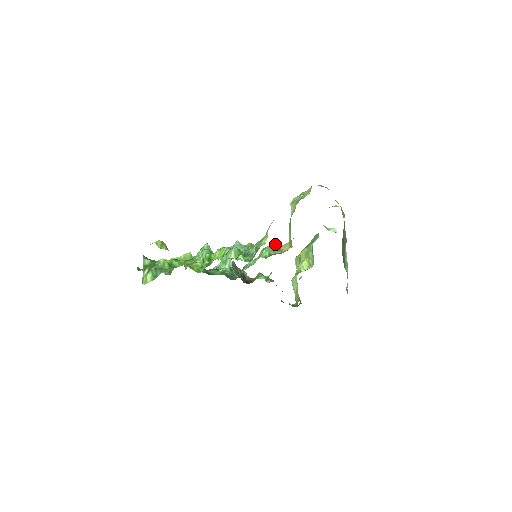
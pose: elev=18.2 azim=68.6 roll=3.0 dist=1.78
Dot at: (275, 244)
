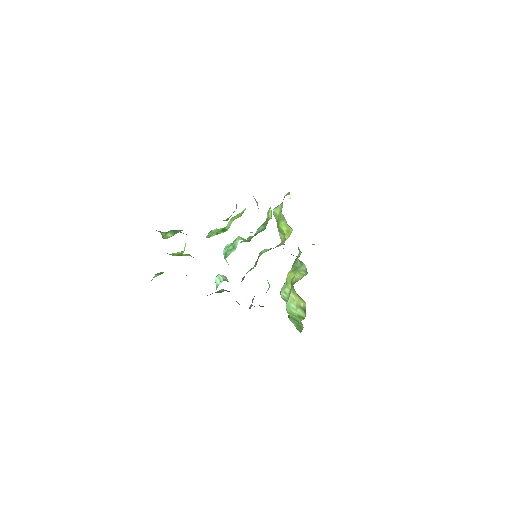
Dot at: occluded
